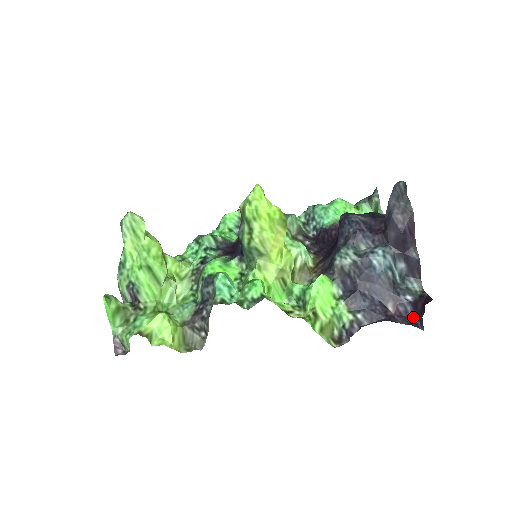
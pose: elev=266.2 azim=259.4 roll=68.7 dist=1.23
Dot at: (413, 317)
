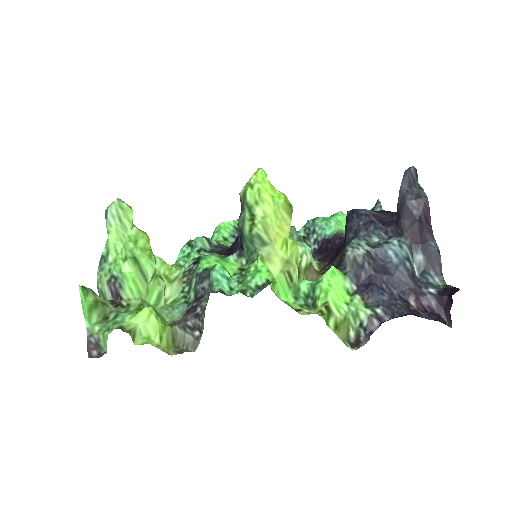
Dot at: (439, 313)
